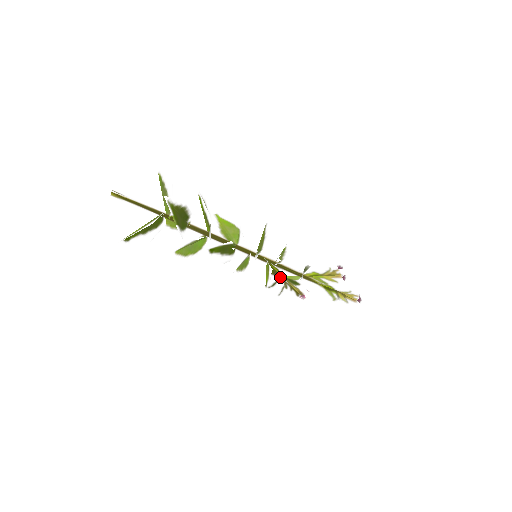
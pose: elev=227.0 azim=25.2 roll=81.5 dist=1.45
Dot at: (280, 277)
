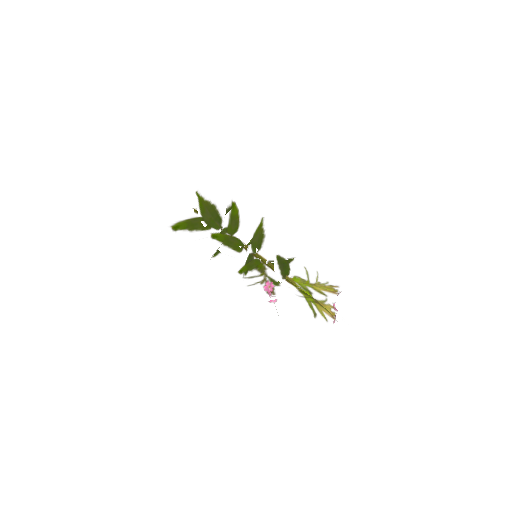
Dot at: (263, 274)
